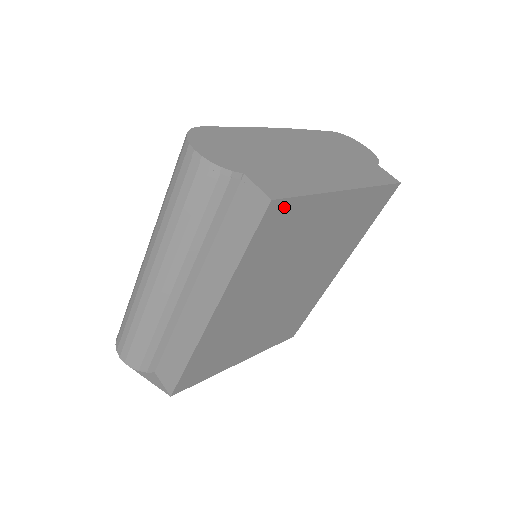
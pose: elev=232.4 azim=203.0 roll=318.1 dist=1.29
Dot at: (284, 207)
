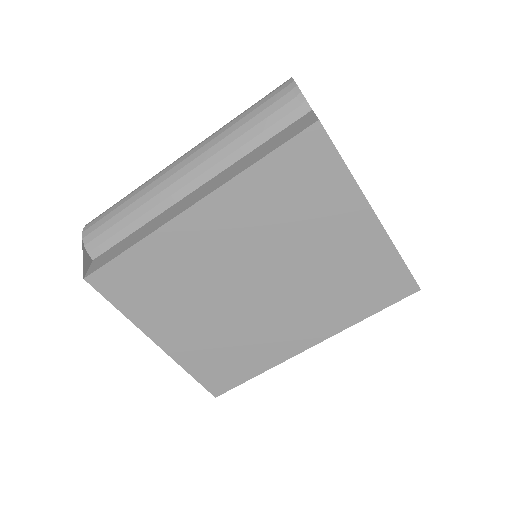
Dot at: (322, 147)
